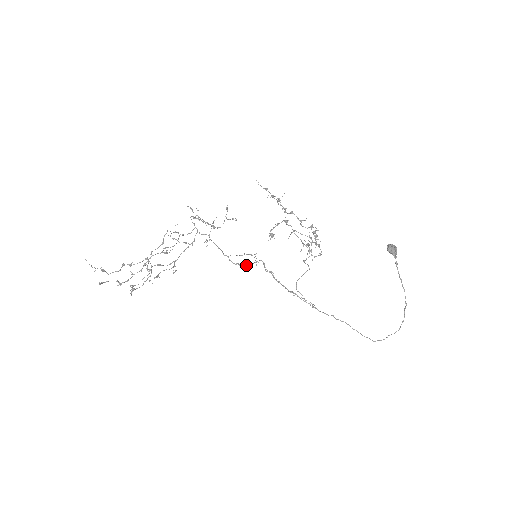
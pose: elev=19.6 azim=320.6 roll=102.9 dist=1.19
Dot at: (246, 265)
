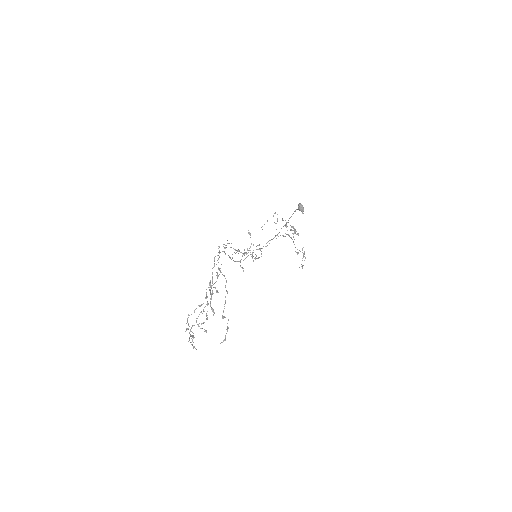
Dot at: (243, 260)
